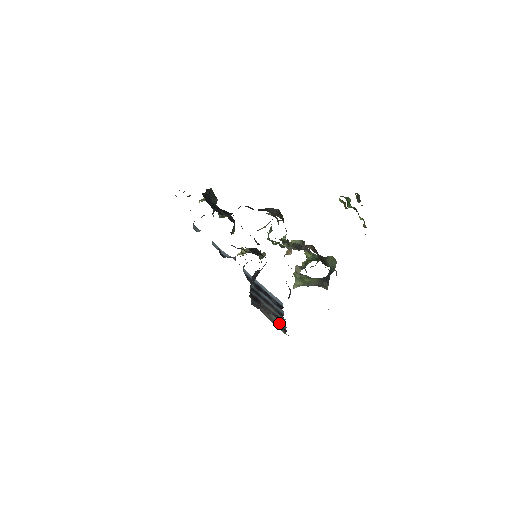
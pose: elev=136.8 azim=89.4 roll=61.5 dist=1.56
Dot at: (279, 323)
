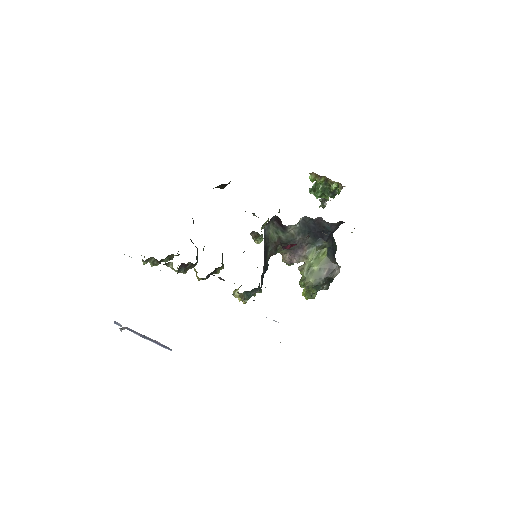
Dot at: occluded
